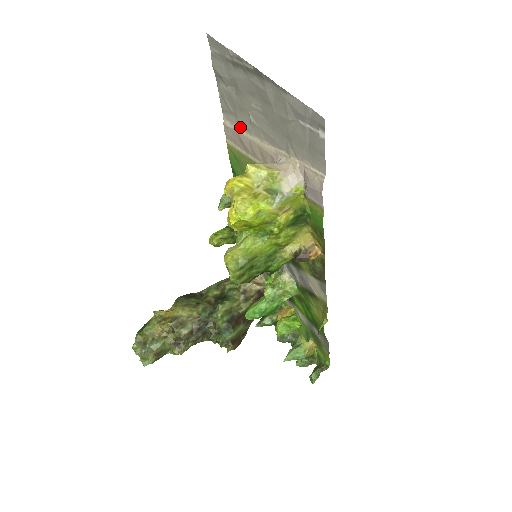
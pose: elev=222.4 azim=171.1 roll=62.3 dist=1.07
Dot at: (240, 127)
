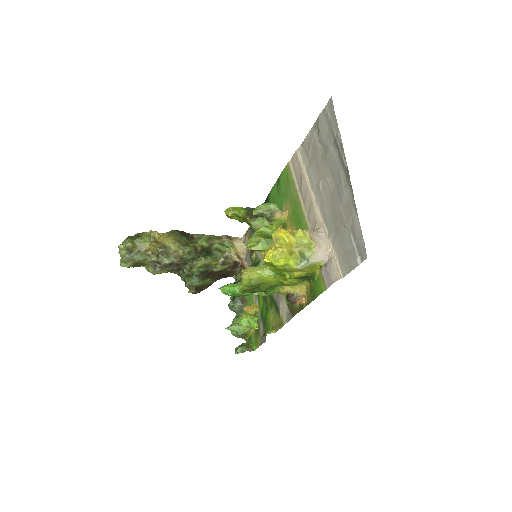
Dot at: (307, 172)
